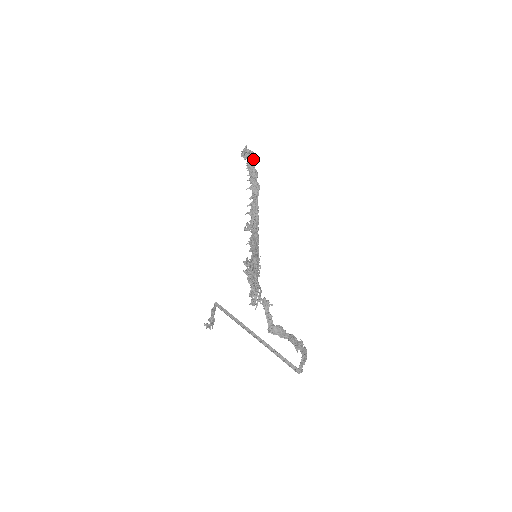
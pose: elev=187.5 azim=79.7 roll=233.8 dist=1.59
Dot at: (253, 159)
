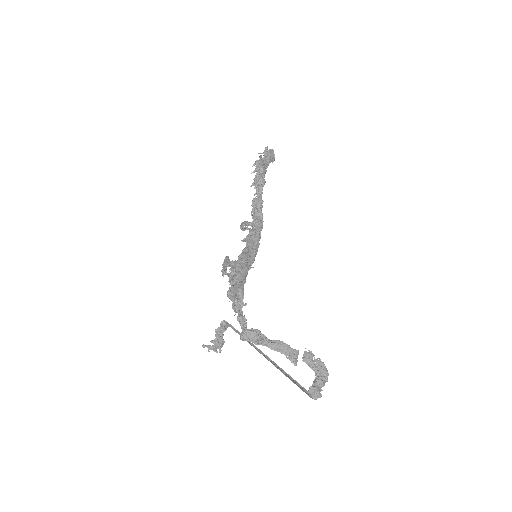
Dot at: (266, 156)
